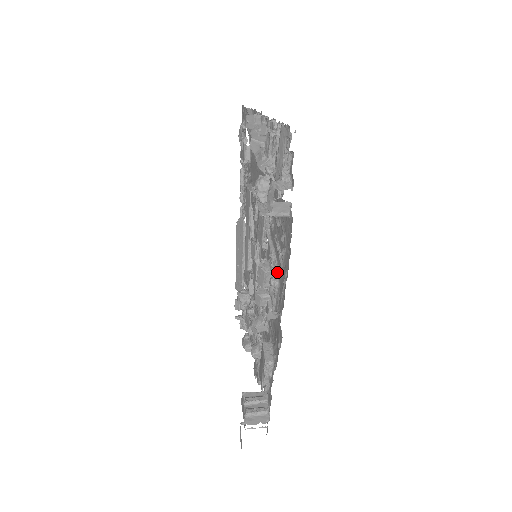
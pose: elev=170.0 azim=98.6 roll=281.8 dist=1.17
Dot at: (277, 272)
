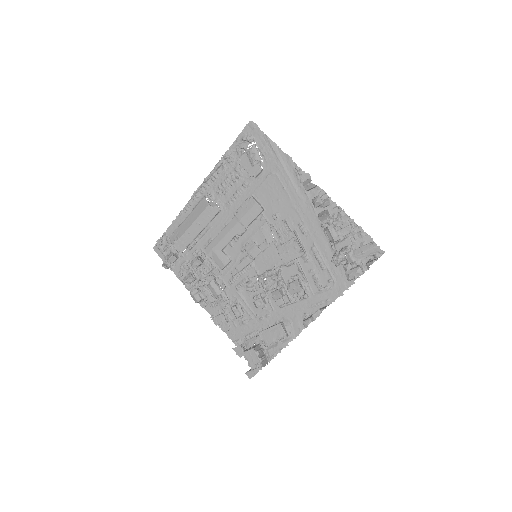
Dot at: (309, 291)
